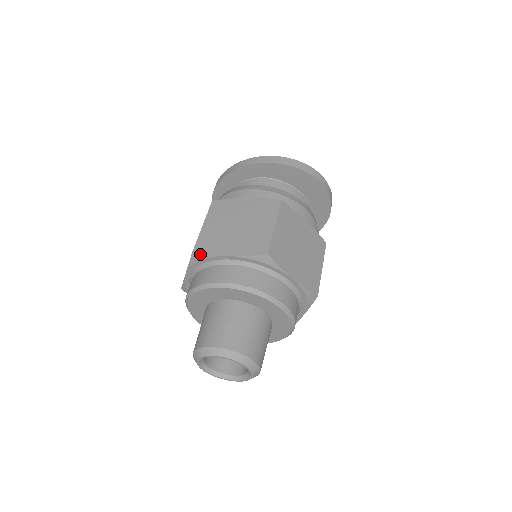
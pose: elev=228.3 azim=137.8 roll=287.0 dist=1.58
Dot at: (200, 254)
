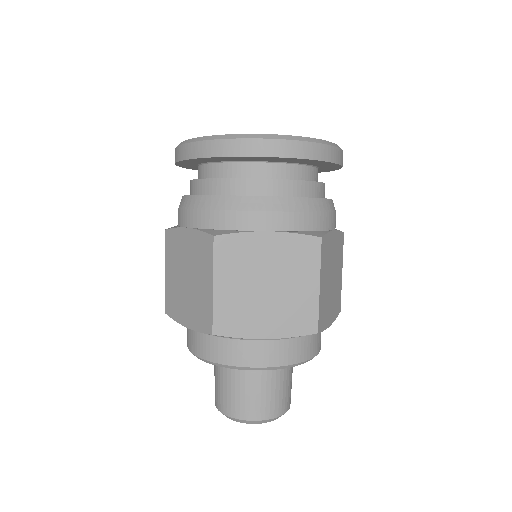
Dot at: (170, 317)
